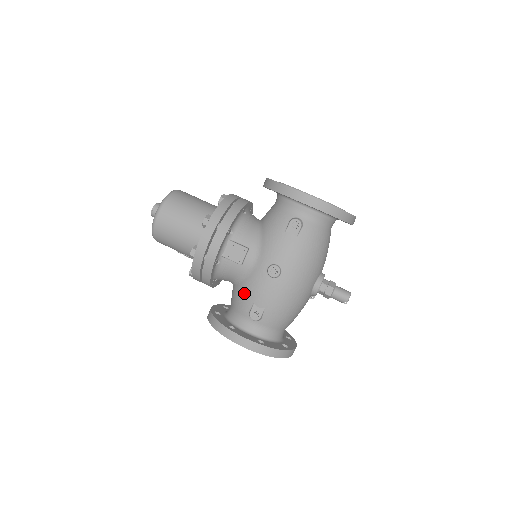
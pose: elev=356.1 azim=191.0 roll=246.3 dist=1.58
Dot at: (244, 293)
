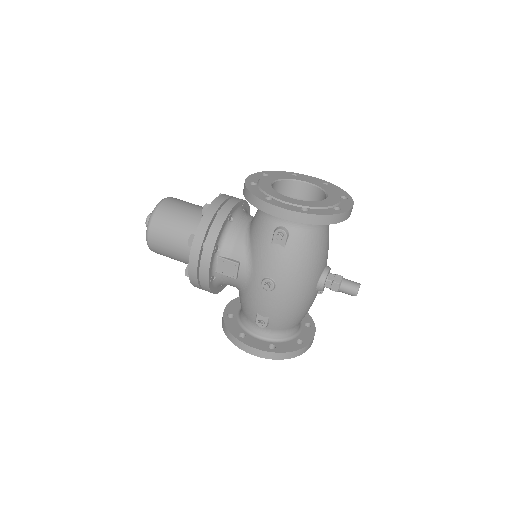
Dot at: (246, 303)
